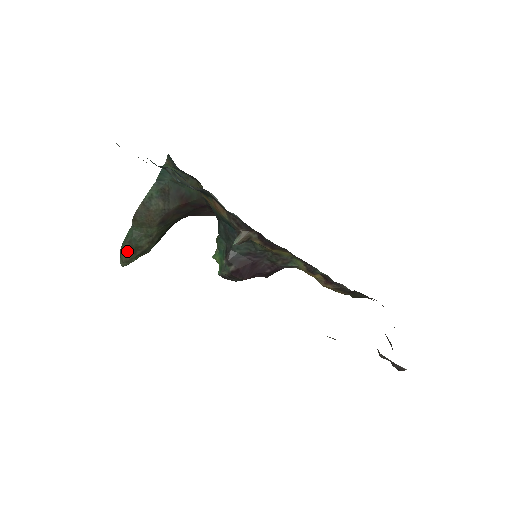
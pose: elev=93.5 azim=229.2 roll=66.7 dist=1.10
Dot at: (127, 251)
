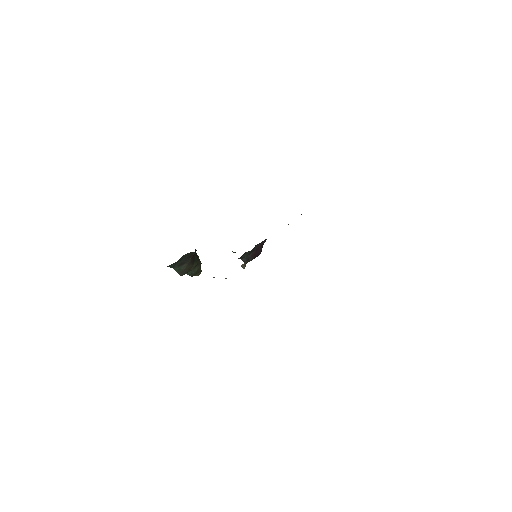
Dot at: (195, 275)
